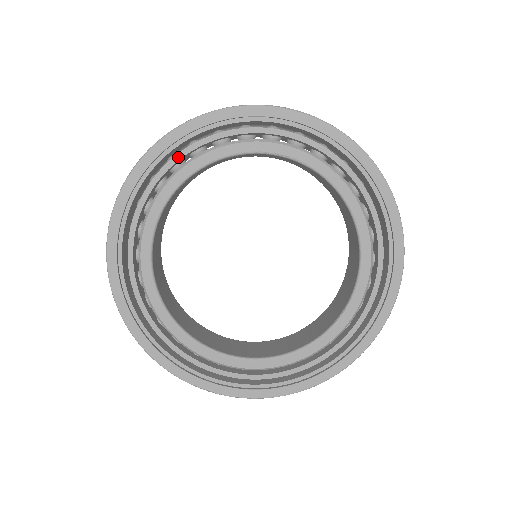
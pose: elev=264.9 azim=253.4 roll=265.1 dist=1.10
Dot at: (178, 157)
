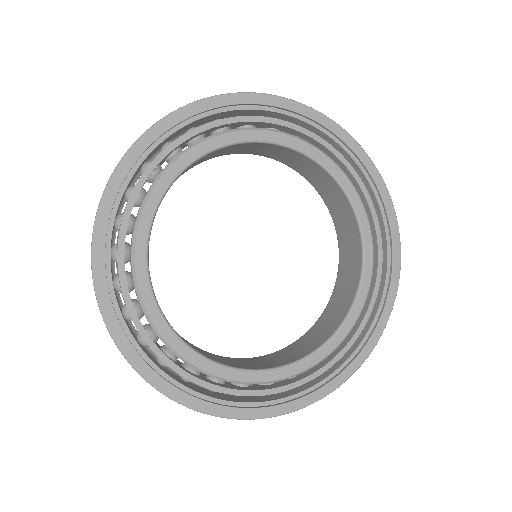
Dot at: (158, 159)
